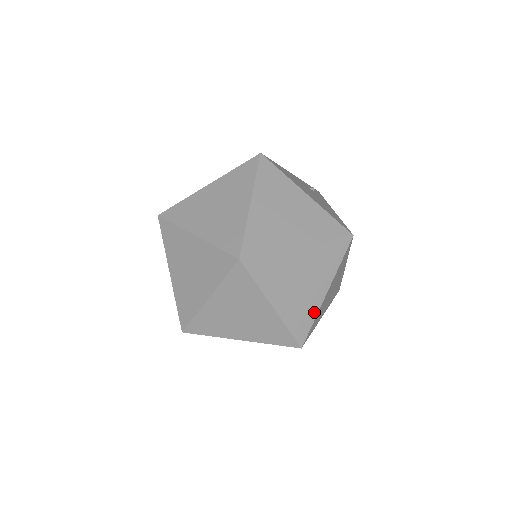
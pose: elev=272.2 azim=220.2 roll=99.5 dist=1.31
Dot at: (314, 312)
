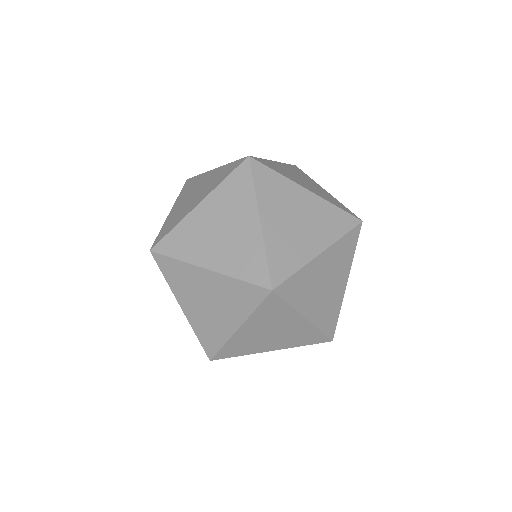
Dot at: (301, 262)
